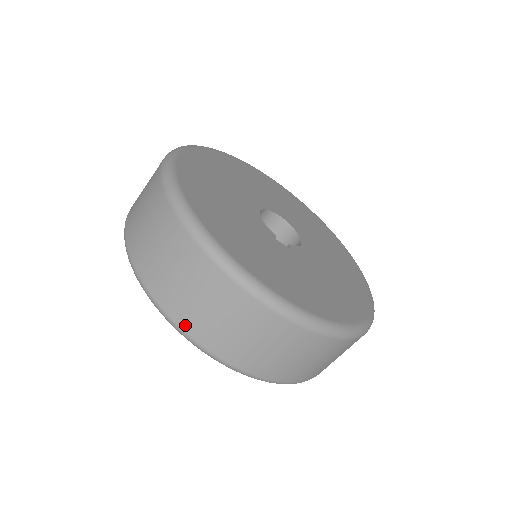
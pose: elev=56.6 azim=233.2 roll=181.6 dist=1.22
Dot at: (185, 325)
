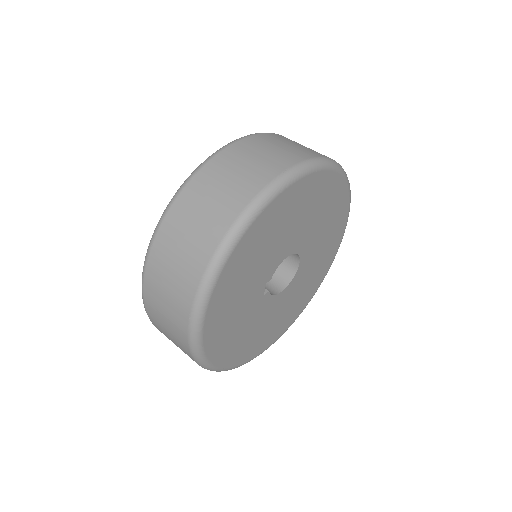
Dot at: (154, 253)
